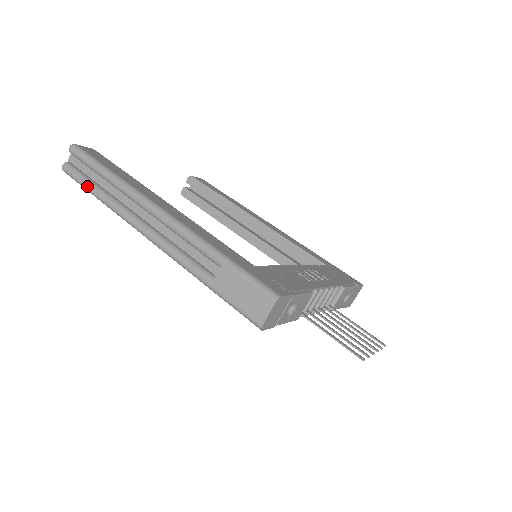
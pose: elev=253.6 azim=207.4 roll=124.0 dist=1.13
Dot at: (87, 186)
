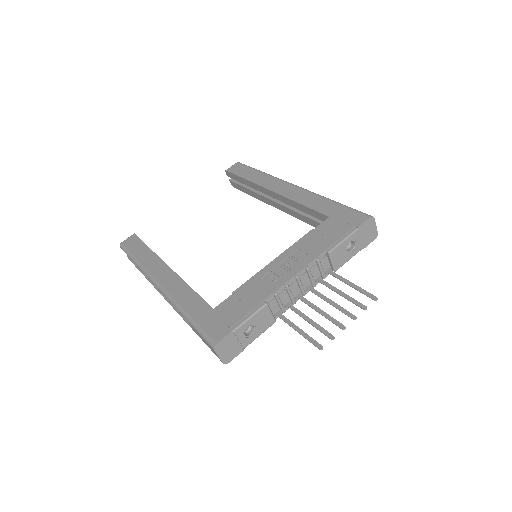
Dot at: (139, 270)
